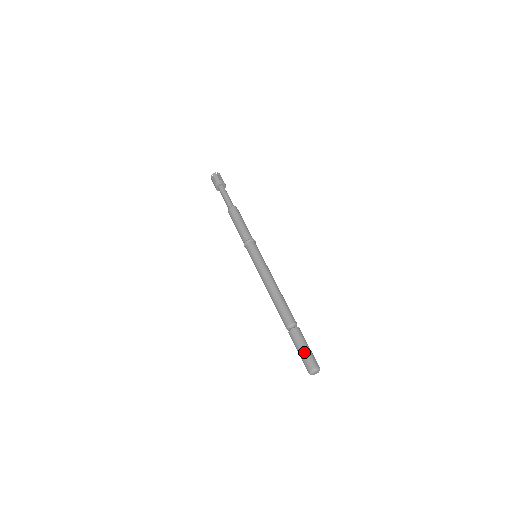
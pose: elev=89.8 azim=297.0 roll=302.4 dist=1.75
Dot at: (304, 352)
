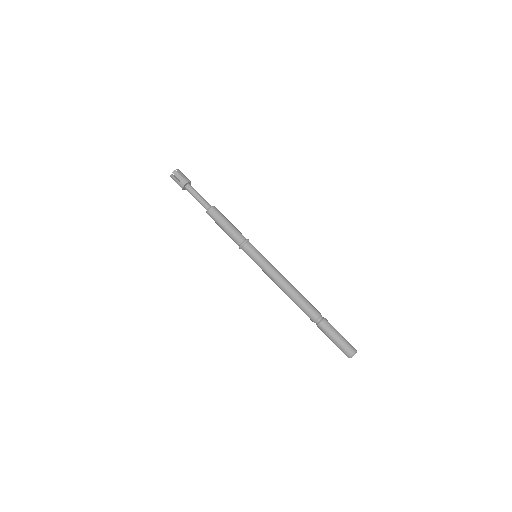
Dot at: (340, 340)
